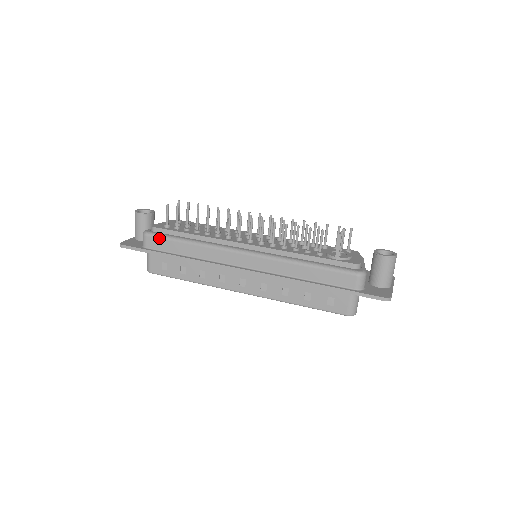
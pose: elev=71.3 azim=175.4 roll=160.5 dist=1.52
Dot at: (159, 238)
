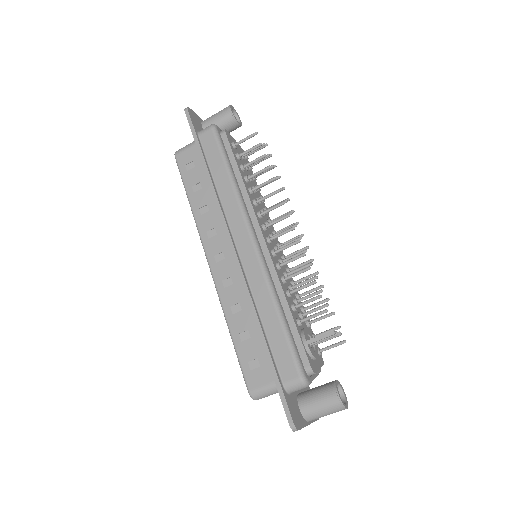
Dot at: (217, 143)
